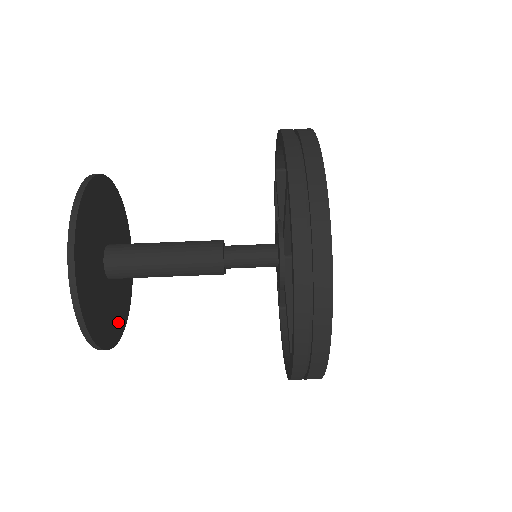
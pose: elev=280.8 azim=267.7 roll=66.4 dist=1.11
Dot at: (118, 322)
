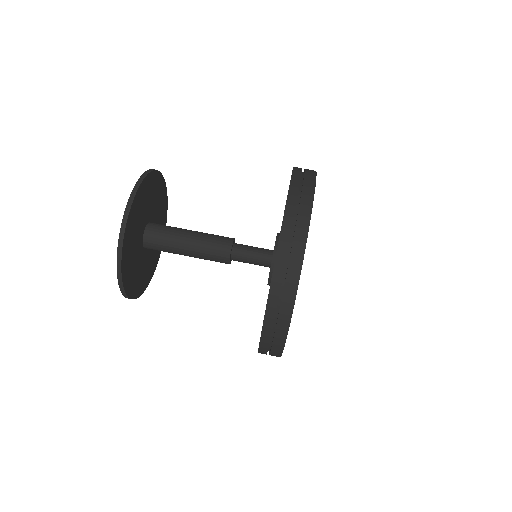
Dot at: (133, 283)
